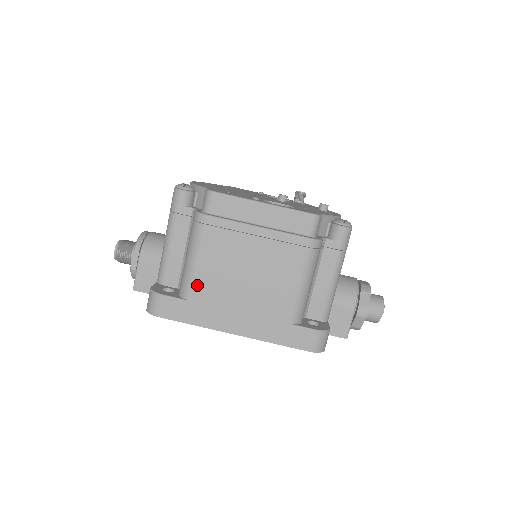
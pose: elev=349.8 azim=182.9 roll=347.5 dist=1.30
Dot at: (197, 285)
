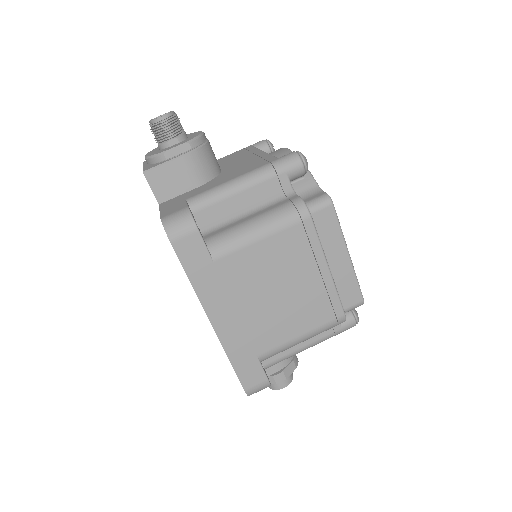
Dot at: (235, 256)
